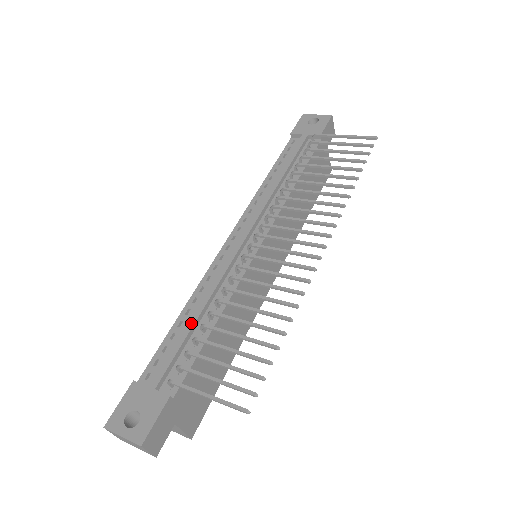
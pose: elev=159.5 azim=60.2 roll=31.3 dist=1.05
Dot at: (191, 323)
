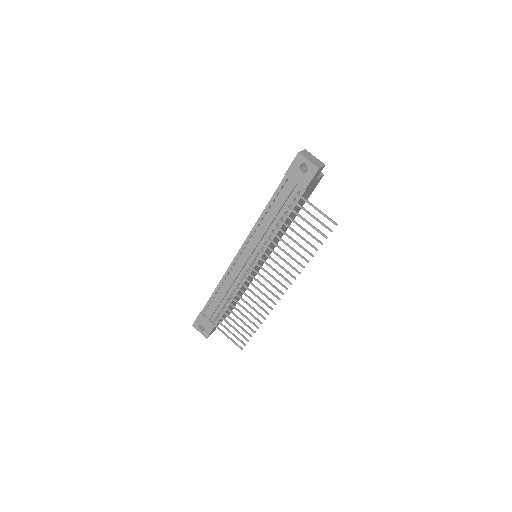
Dot at: (221, 299)
